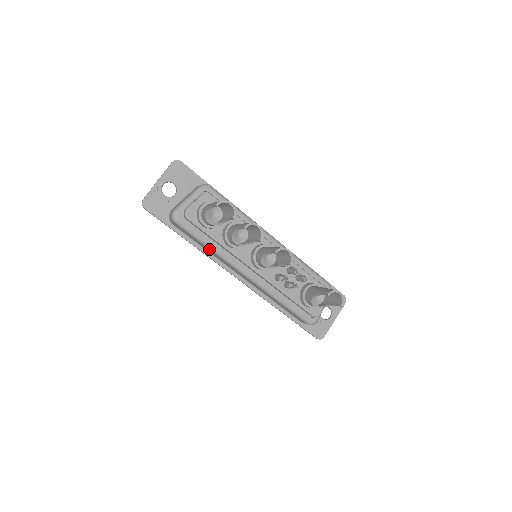
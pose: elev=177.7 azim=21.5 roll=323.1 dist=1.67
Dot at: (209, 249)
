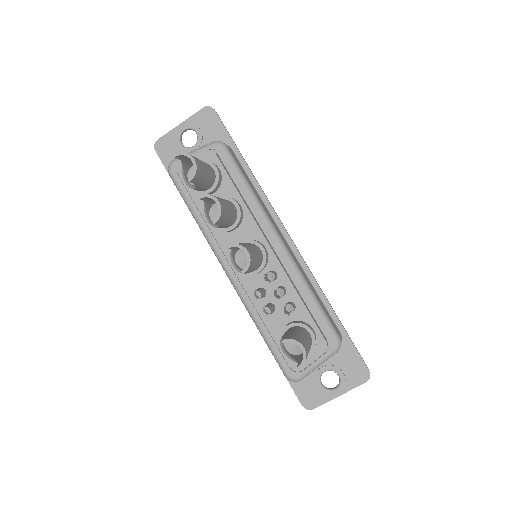
Dot at: (196, 221)
